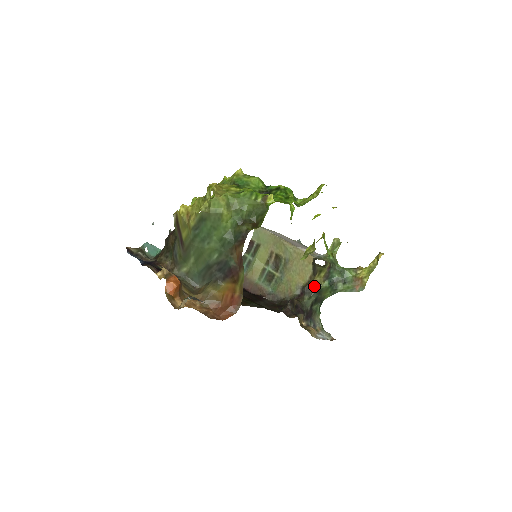
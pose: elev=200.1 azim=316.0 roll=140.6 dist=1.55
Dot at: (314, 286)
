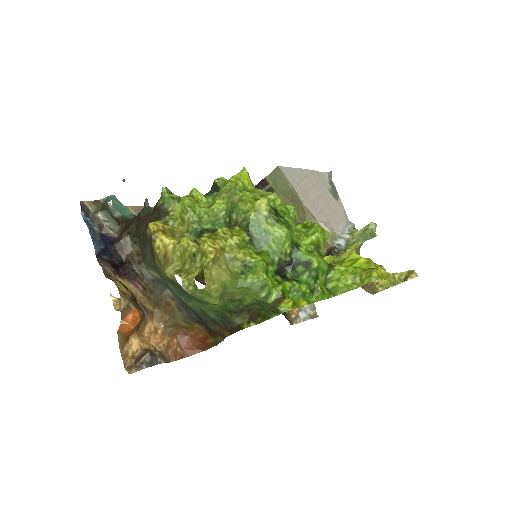
Dot at: occluded
